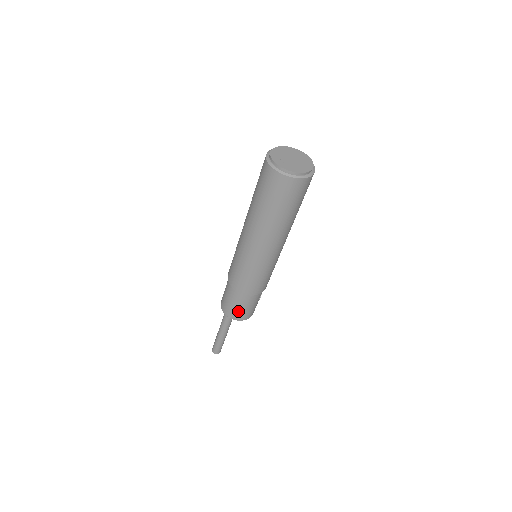
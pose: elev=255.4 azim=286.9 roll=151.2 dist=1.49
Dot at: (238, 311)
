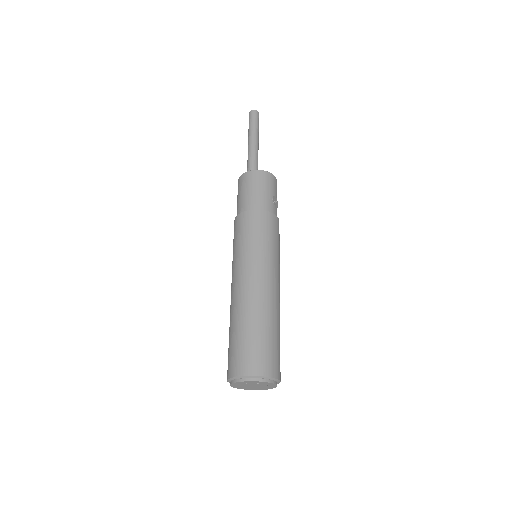
Dot at: occluded
